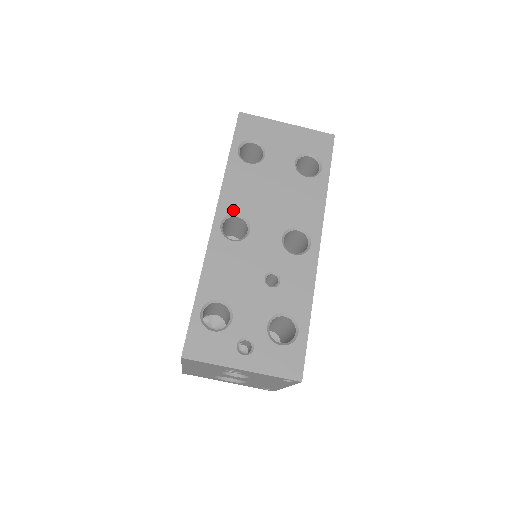
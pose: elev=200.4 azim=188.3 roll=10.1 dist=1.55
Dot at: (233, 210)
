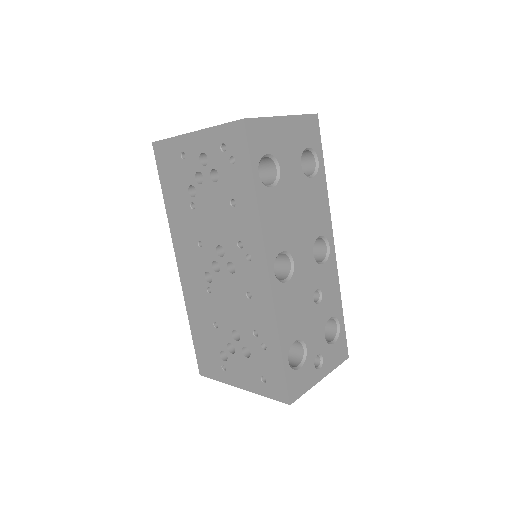
Dot at: (278, 250)
